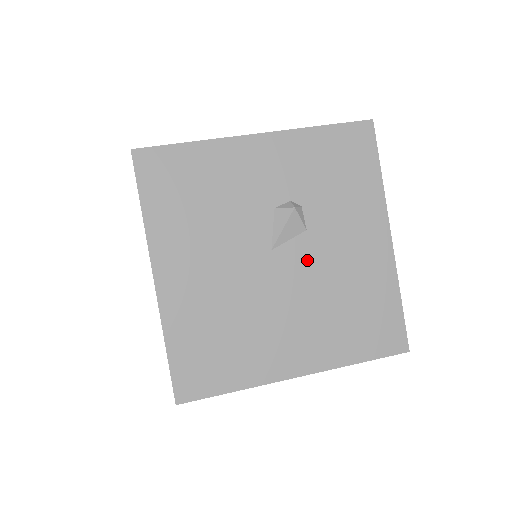
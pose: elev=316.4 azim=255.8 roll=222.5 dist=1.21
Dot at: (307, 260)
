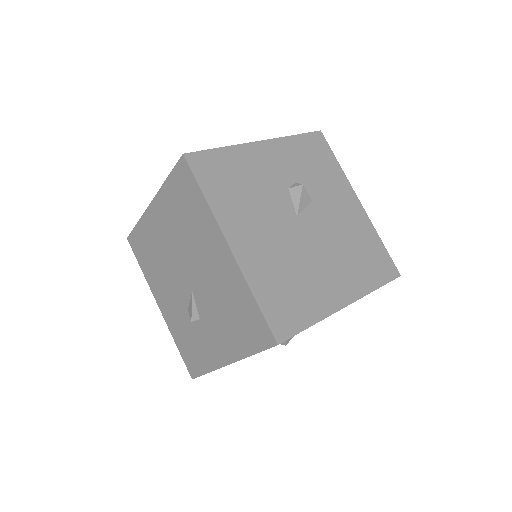
Dot at: (320, 221)
